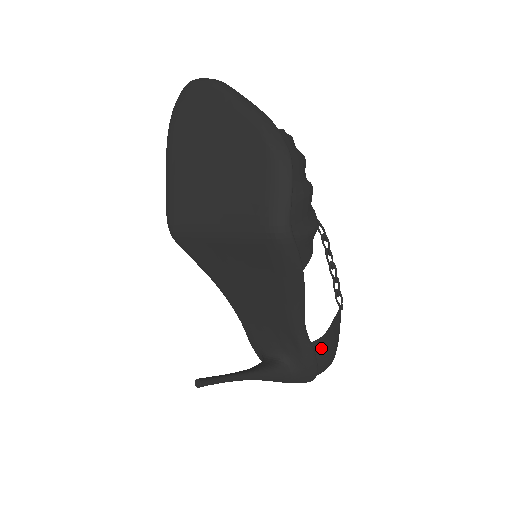
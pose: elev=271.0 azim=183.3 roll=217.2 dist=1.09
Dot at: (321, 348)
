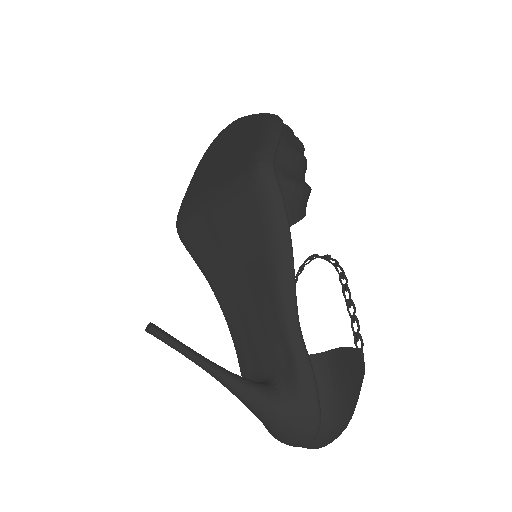
Dot at: (323, 370)
